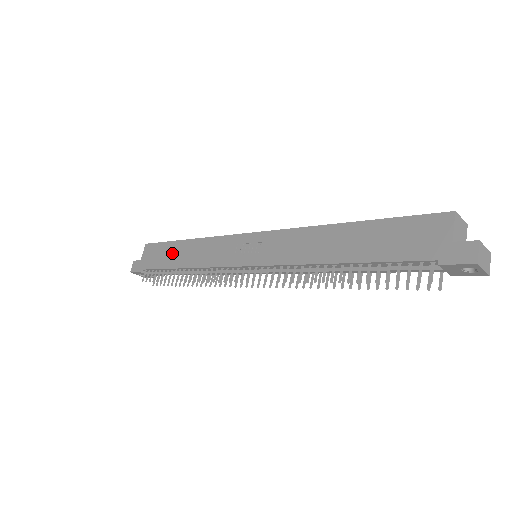
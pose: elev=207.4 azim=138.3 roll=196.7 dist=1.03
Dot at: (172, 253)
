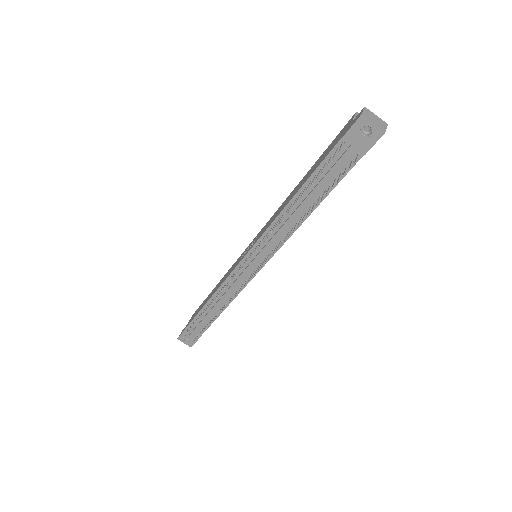
Dot at: (206, 300)
